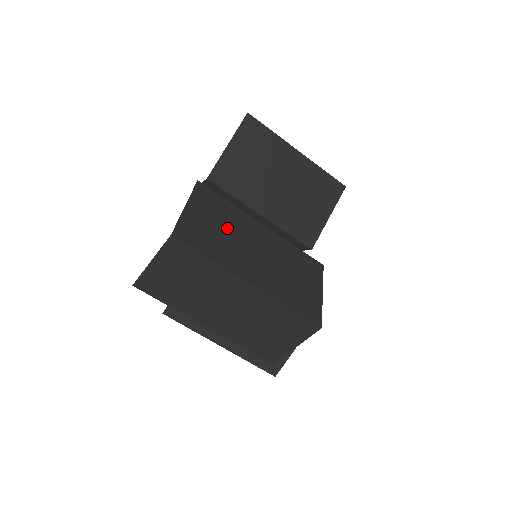
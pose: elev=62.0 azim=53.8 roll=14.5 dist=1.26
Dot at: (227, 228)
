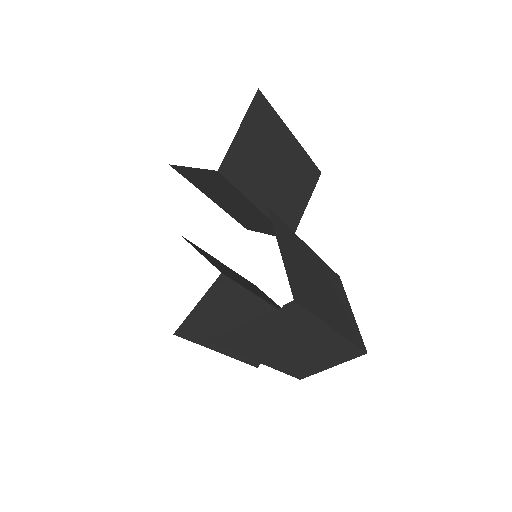
Dot at: (303, 266)
